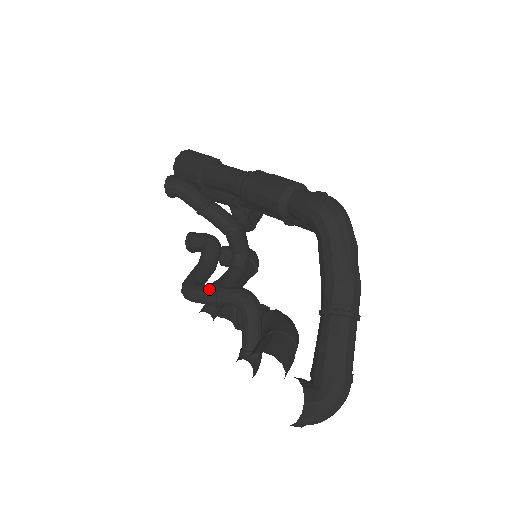
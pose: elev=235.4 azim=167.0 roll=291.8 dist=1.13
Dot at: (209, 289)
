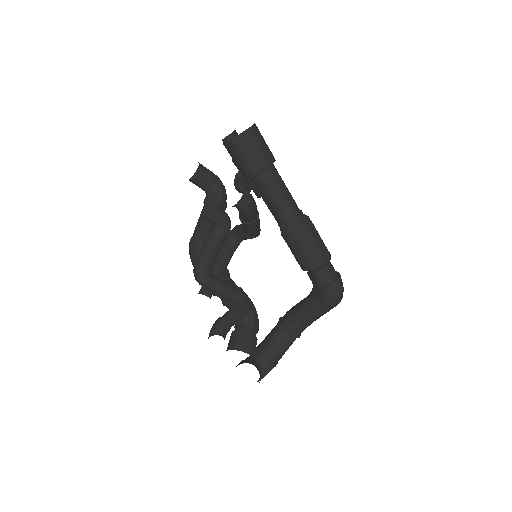
Dot at: (223, 289)
